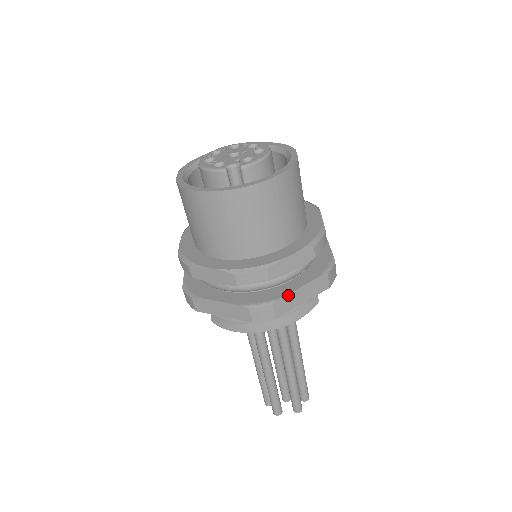
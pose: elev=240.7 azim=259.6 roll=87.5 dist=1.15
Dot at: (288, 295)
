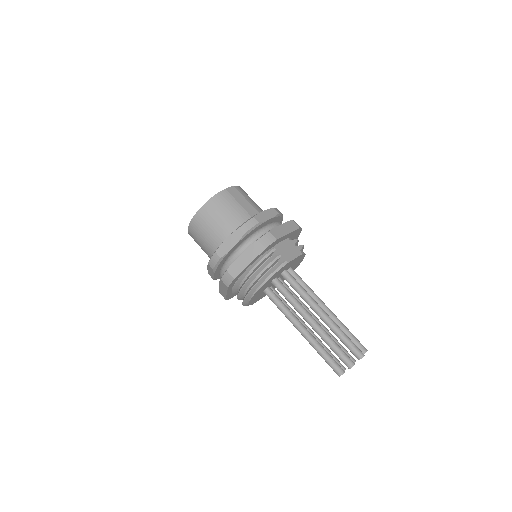
Dot at: (235, 262)
